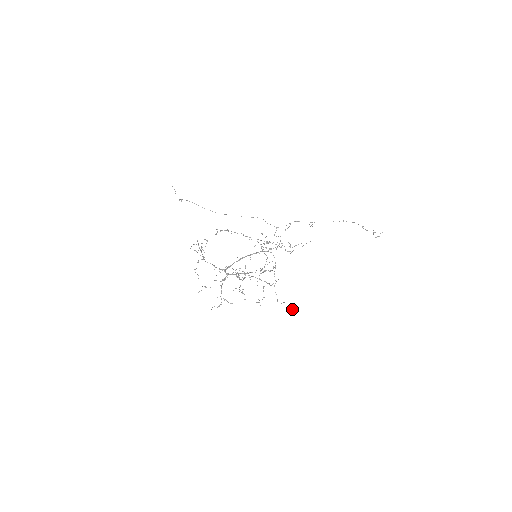
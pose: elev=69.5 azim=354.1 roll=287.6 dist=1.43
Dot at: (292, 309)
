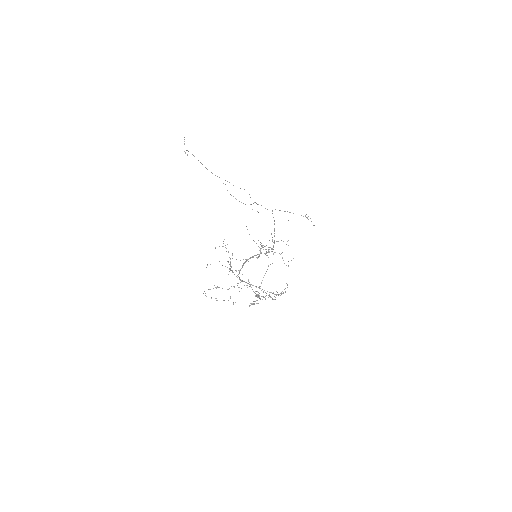
Dot at: occluded
